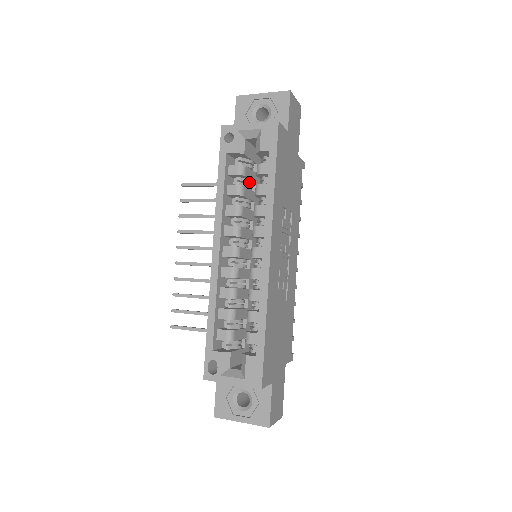
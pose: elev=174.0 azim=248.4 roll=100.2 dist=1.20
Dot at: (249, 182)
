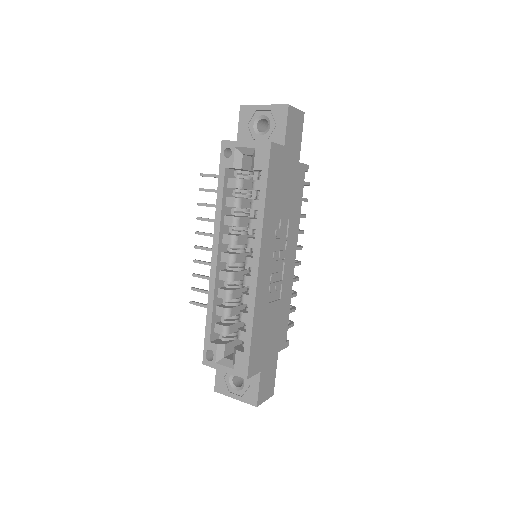
Dot at: occluded
